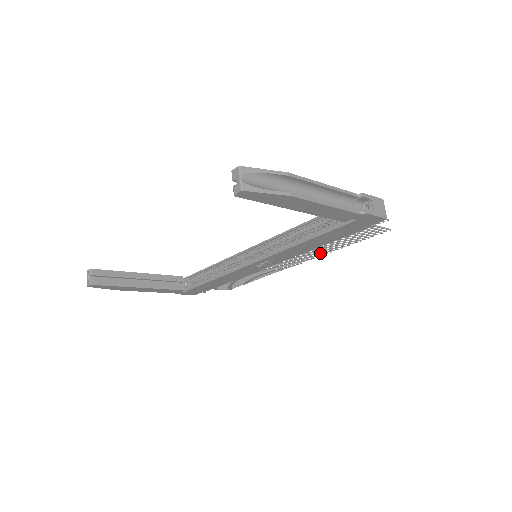
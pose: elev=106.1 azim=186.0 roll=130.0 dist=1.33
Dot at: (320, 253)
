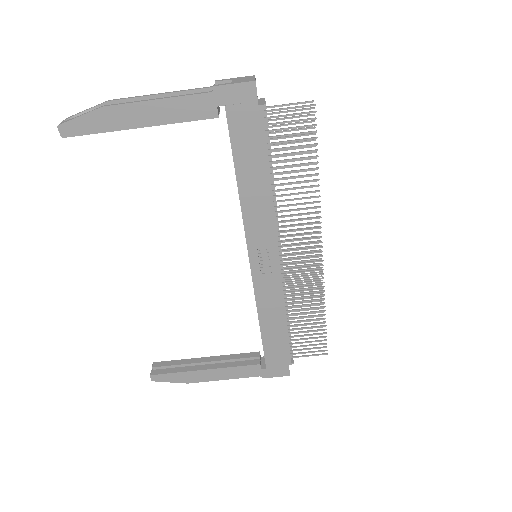
Dot at: (311, 207)
